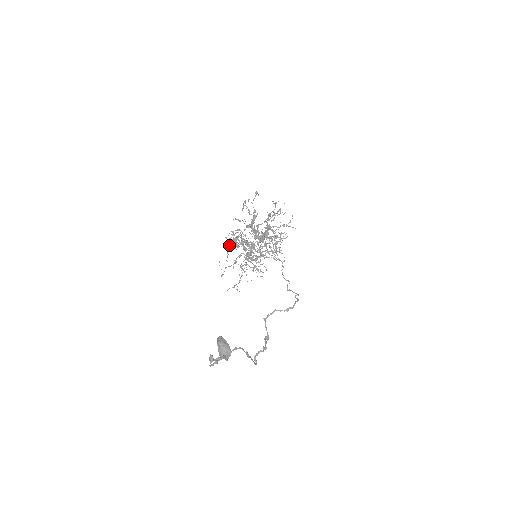
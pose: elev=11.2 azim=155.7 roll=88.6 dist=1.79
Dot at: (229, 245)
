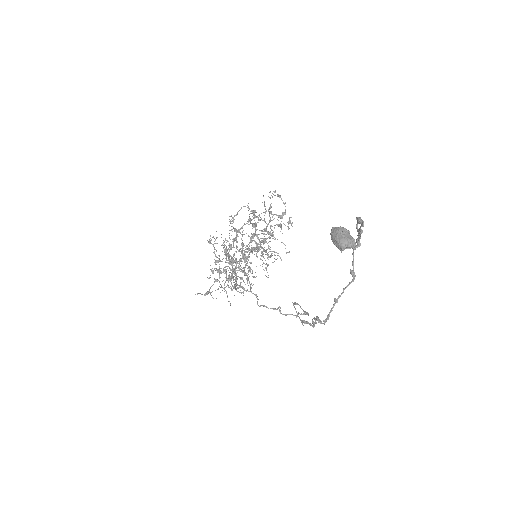
Dot at: (232, 229)
